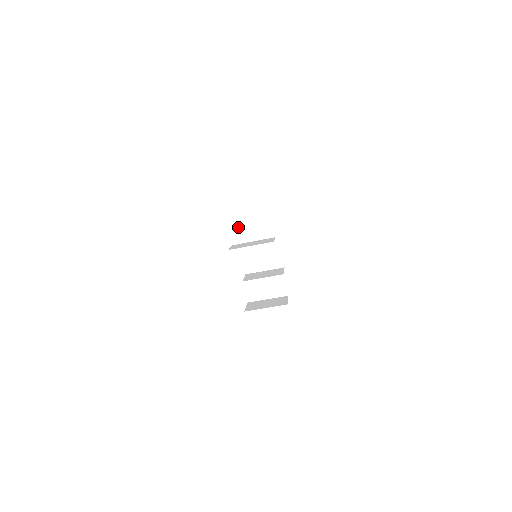
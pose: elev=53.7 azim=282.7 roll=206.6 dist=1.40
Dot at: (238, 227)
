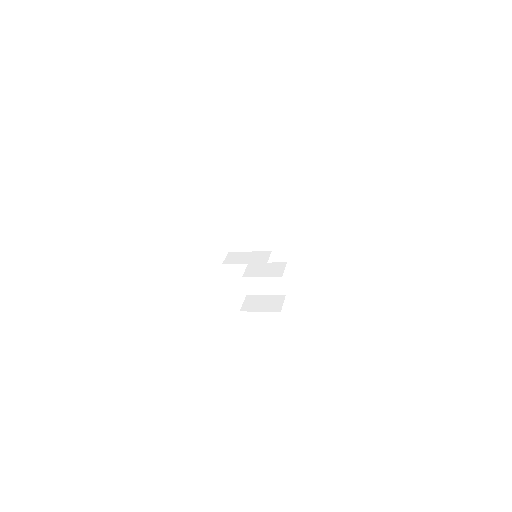
Dot at: (241, 221)
